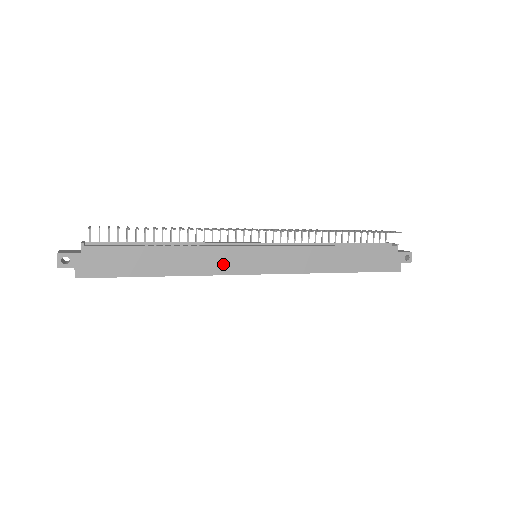
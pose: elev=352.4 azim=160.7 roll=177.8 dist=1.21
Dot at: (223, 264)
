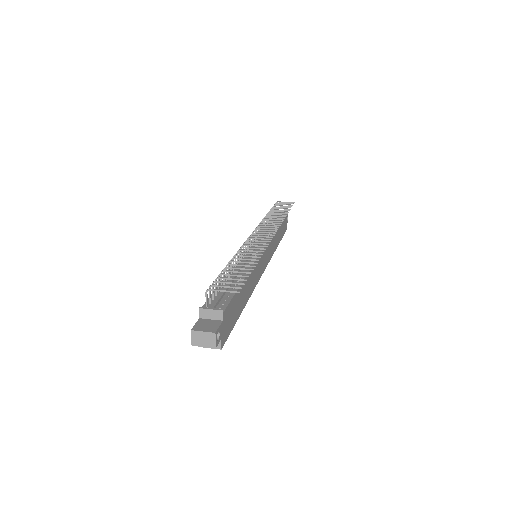
Dot at: (257, 274)
